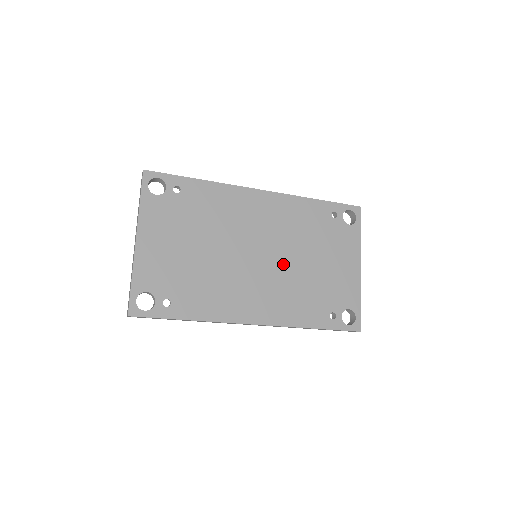
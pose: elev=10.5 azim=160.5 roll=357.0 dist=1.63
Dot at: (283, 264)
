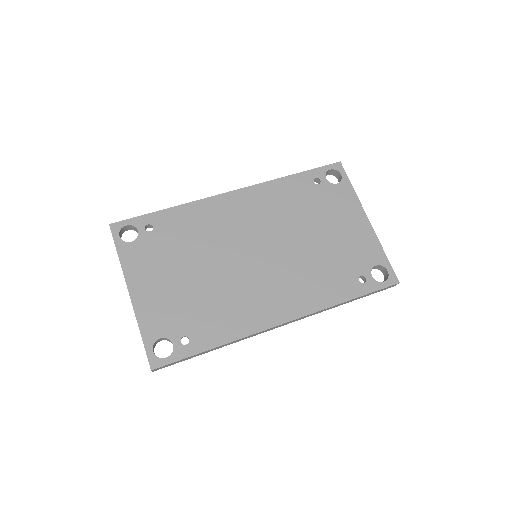
Dot at: (286, 251)
